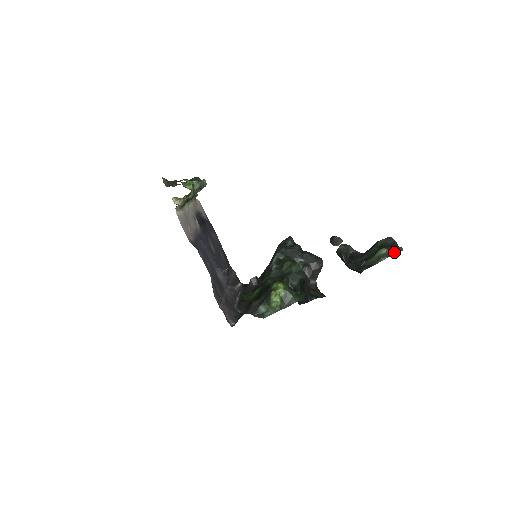
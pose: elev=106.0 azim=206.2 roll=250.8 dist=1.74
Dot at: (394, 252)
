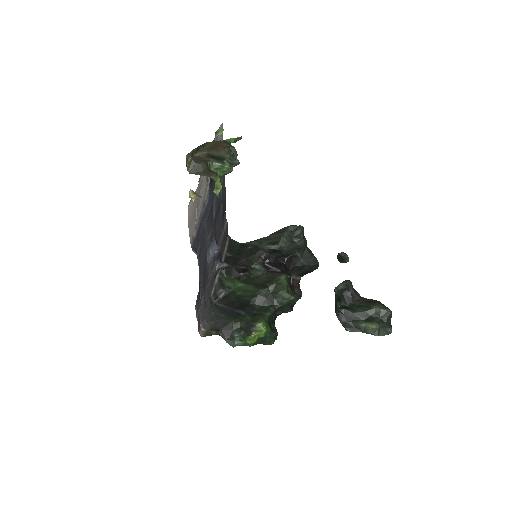
Dot at: (382, 333)
